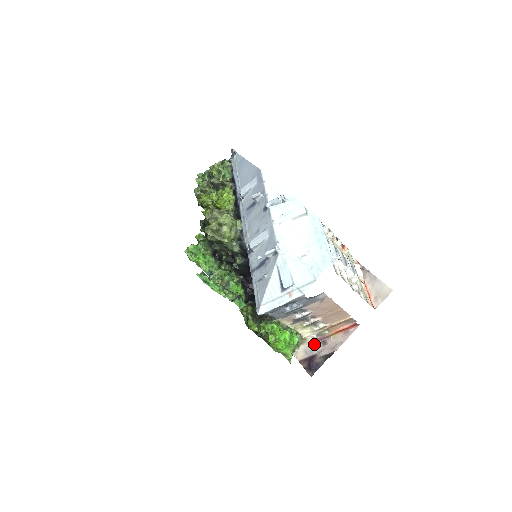
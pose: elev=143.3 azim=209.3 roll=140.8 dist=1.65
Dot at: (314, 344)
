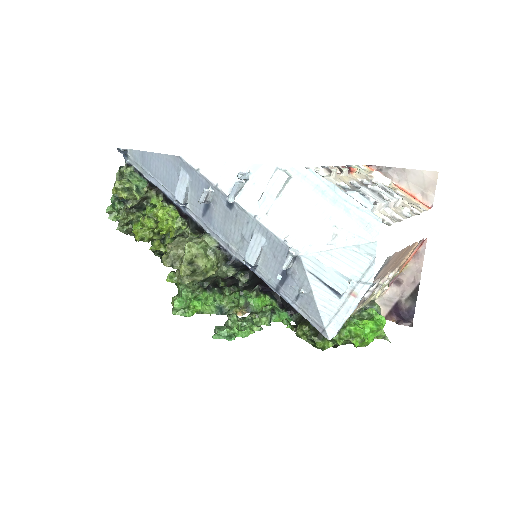
Dot at: (387, 291)
